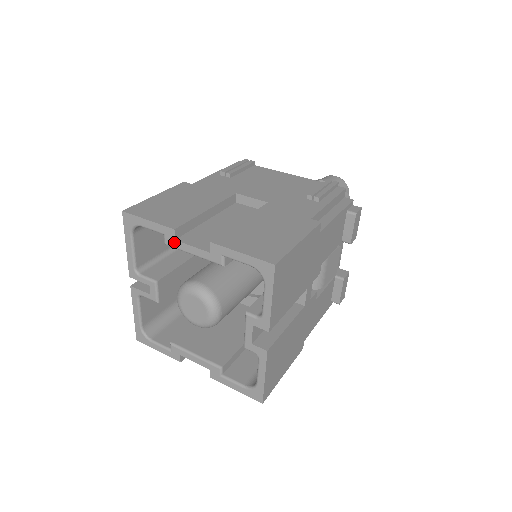
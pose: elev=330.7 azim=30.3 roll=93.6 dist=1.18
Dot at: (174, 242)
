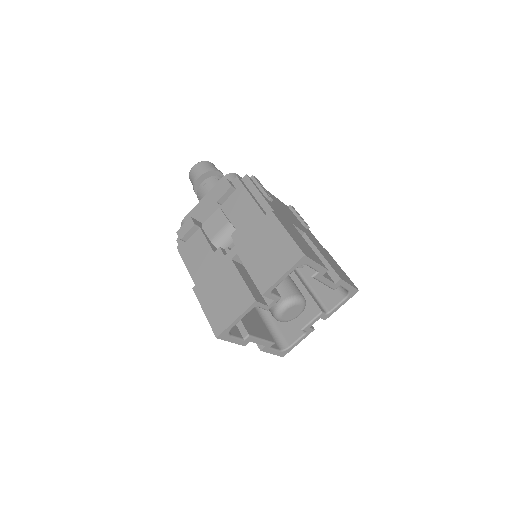
Dot at: (321, 277)
